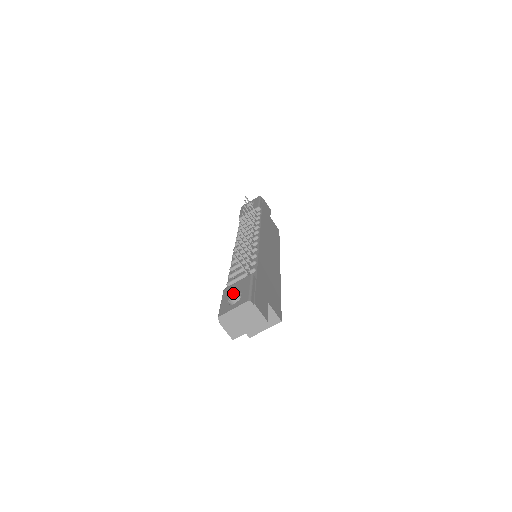
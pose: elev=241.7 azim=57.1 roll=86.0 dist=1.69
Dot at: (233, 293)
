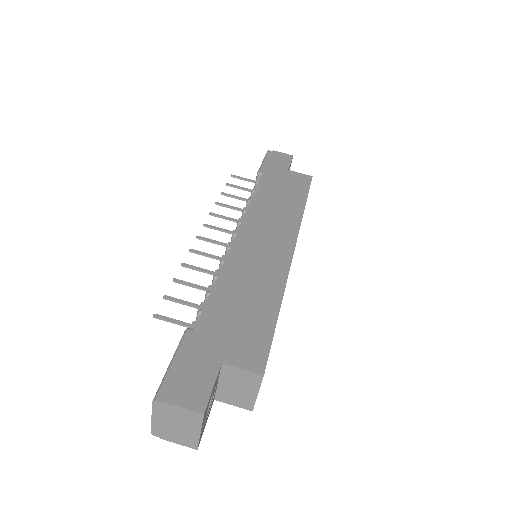
Dot at: occluded
